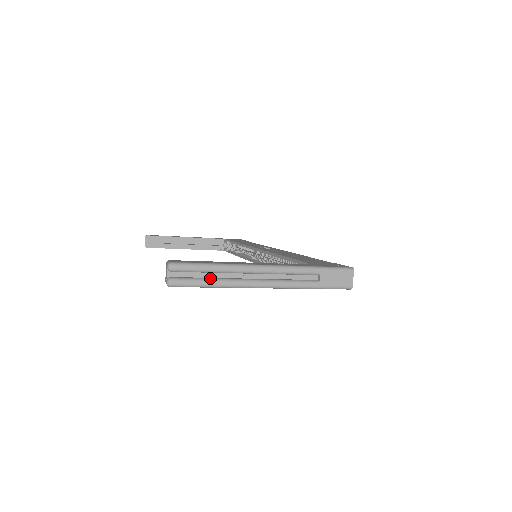
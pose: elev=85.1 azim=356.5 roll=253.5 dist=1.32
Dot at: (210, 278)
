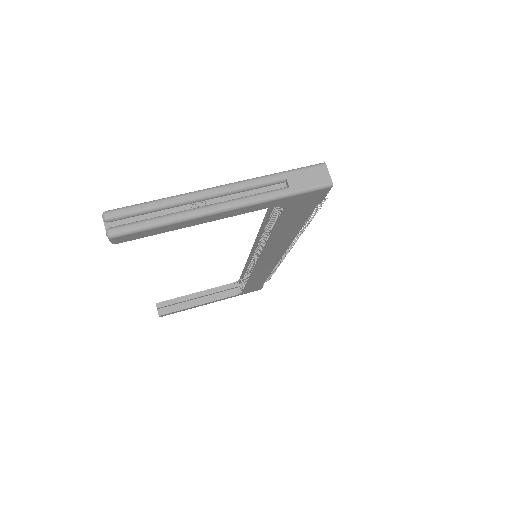
Dot at: (156, 217)
